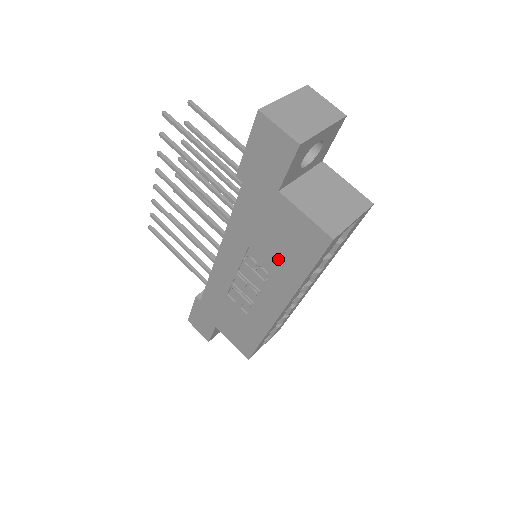
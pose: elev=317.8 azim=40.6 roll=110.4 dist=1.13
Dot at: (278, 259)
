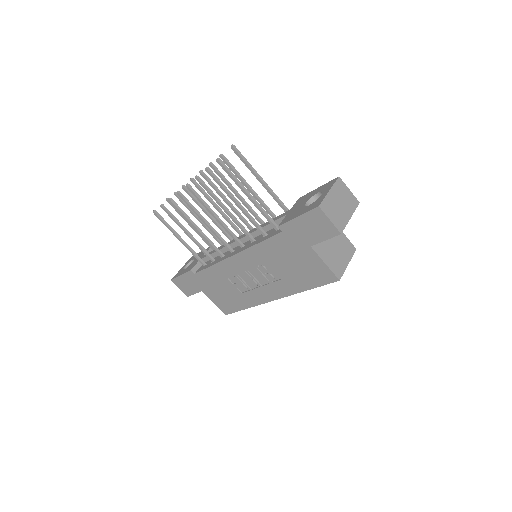
Dot at: (289, 275)
